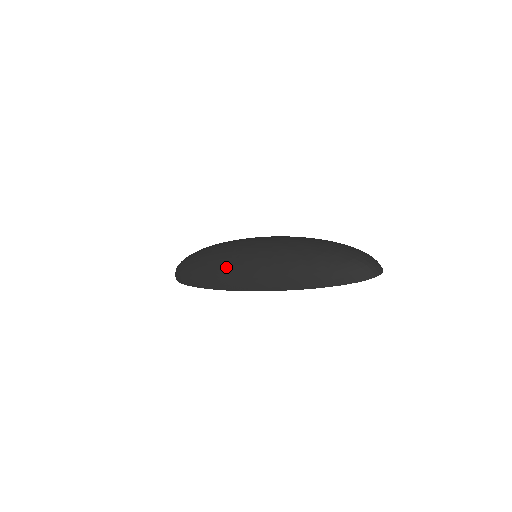
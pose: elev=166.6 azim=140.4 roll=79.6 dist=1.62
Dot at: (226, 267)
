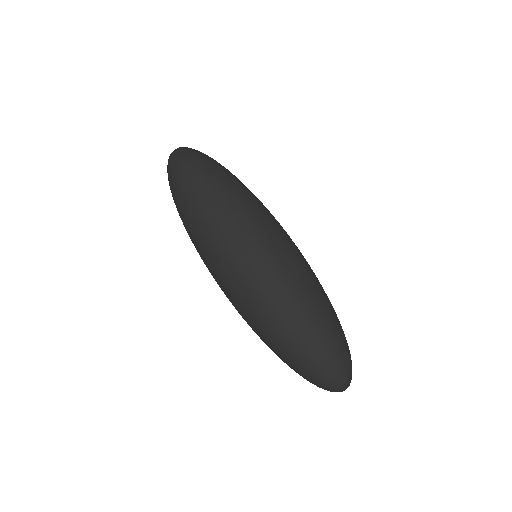
Dot at: (216, 261)
